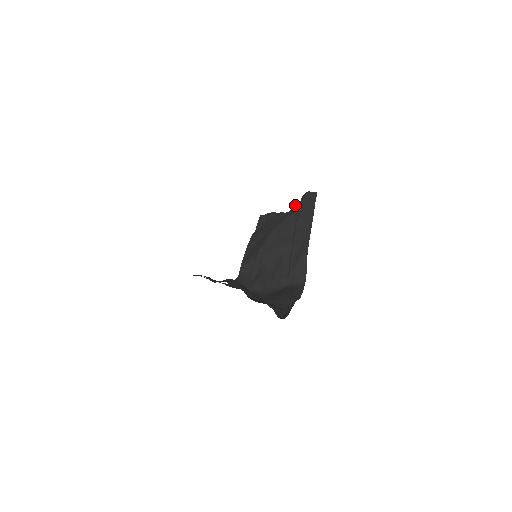
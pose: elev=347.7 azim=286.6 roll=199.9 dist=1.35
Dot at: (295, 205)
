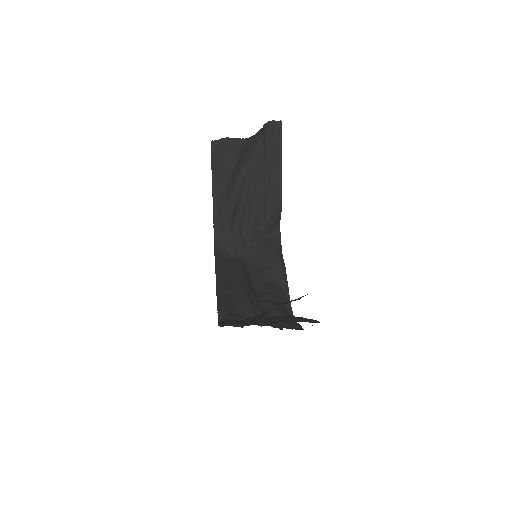
Dot at: (257, 137)
